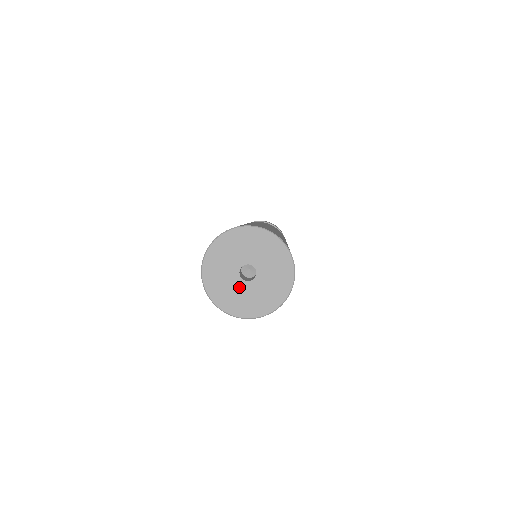
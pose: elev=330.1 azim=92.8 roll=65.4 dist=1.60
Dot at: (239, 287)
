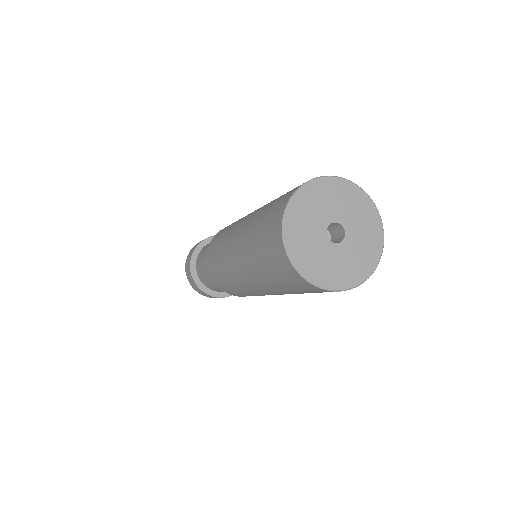
Dot at: (331, 252)
